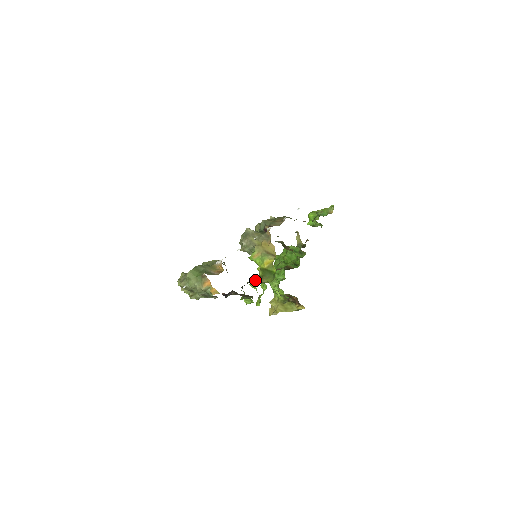
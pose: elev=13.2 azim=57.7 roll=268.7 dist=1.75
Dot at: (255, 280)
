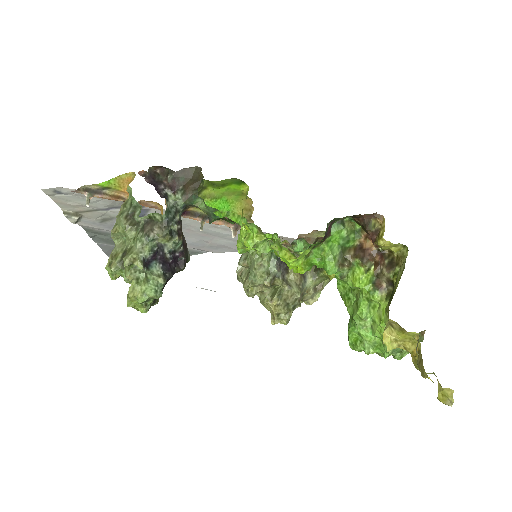
Dot at: occluded
